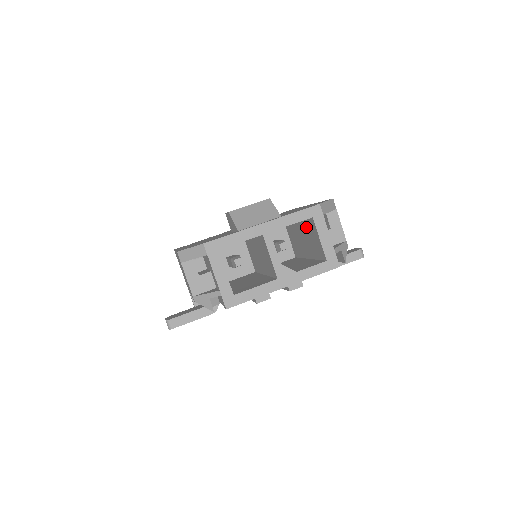
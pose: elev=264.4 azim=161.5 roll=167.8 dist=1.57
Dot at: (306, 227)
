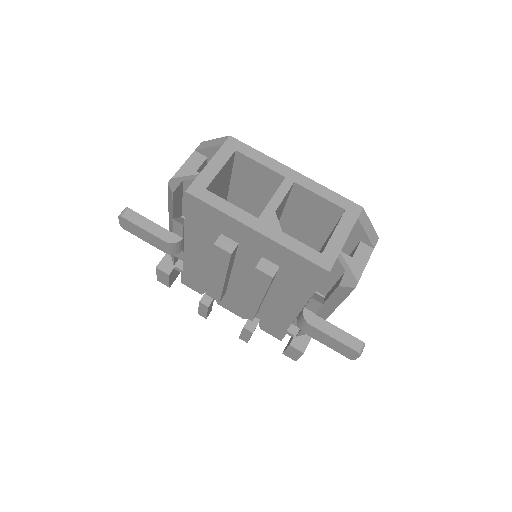
Dot at: (329, 236)
